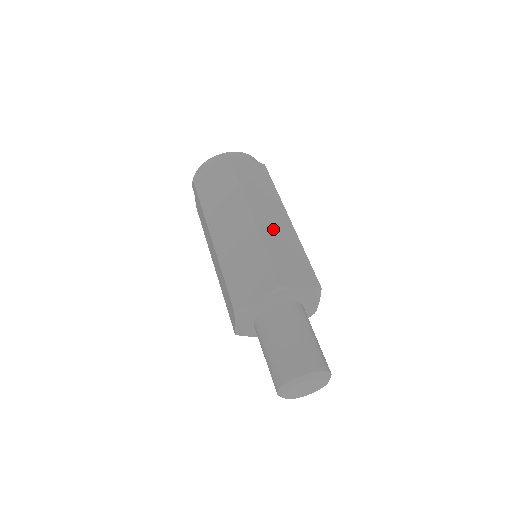
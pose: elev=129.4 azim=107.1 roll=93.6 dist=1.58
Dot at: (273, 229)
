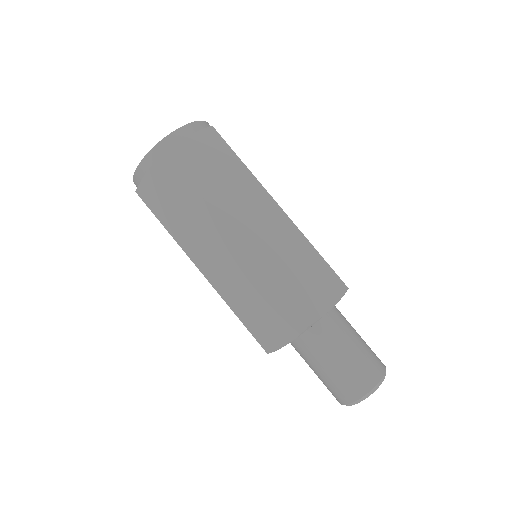
Dot at: occluded
